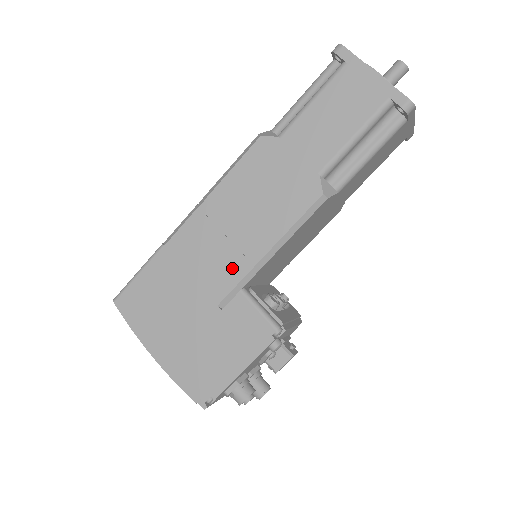
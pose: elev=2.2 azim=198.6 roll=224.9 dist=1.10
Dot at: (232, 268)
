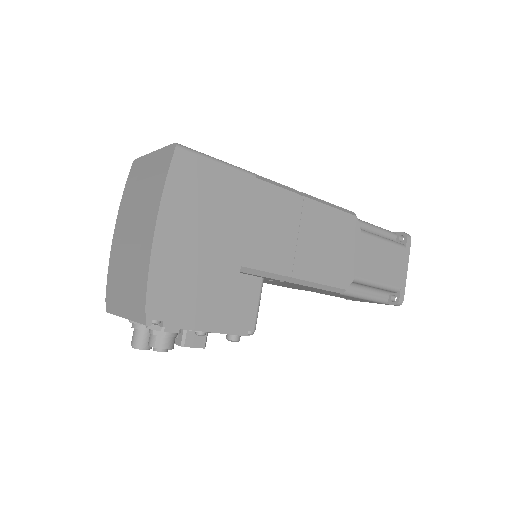
Dot at: (274, 258)
